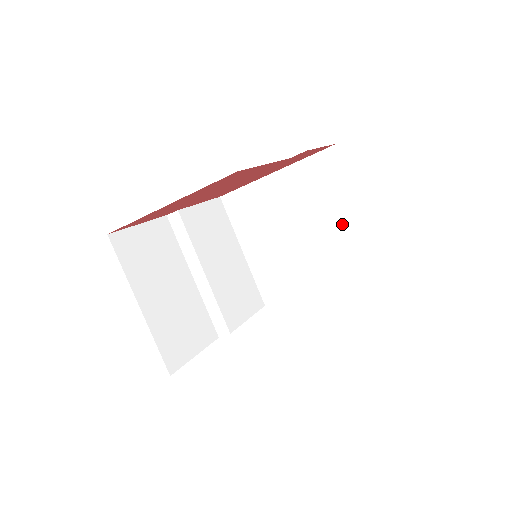
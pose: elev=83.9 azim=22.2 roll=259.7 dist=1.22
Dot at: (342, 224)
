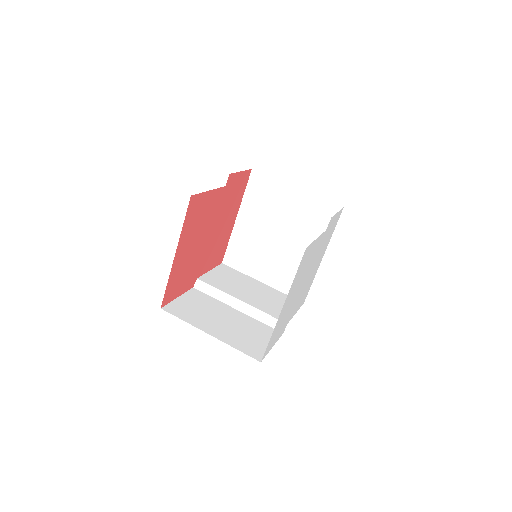
Dot at: (295, 206)
